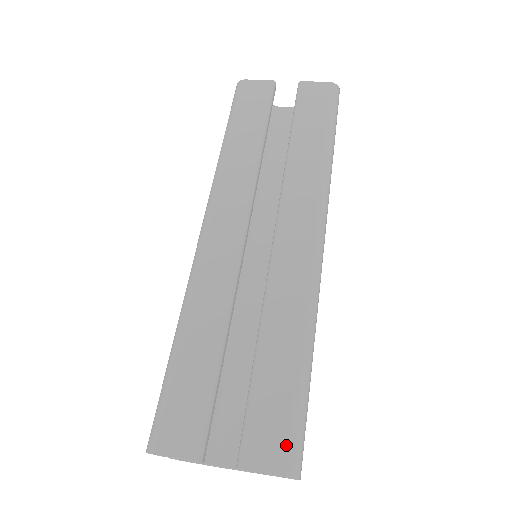
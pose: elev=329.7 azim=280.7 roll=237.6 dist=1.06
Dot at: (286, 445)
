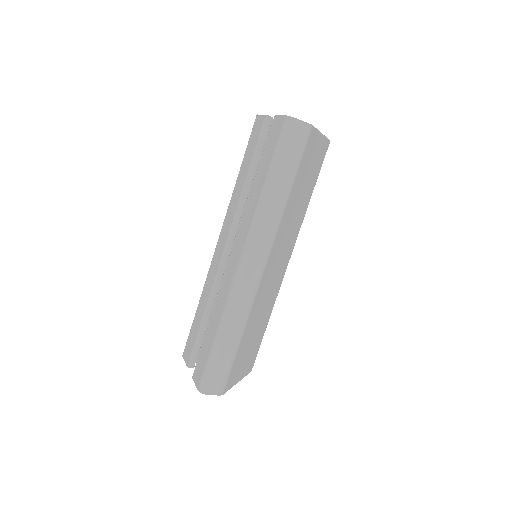
Dot at: (201, 376)
